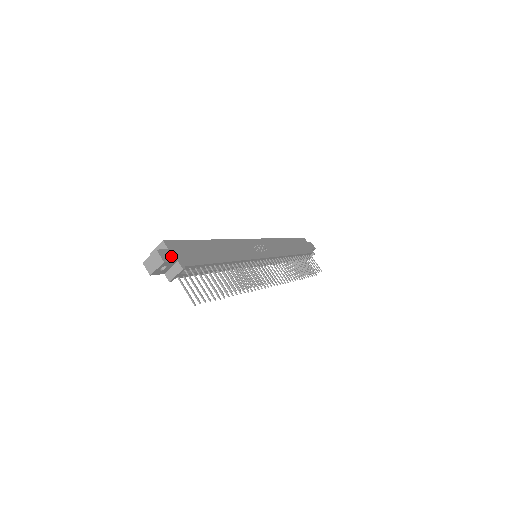
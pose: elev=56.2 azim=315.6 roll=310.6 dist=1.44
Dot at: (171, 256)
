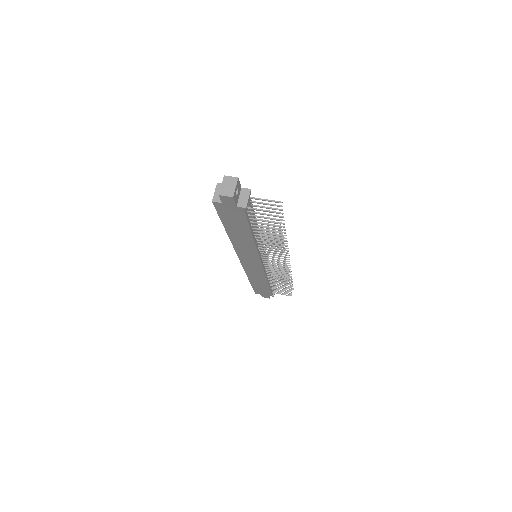
Dot at: occluded
